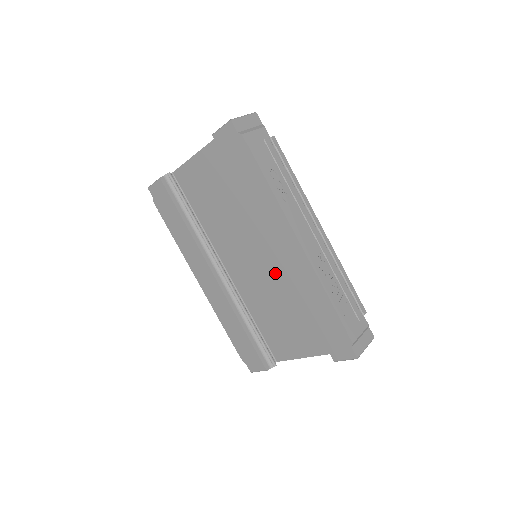
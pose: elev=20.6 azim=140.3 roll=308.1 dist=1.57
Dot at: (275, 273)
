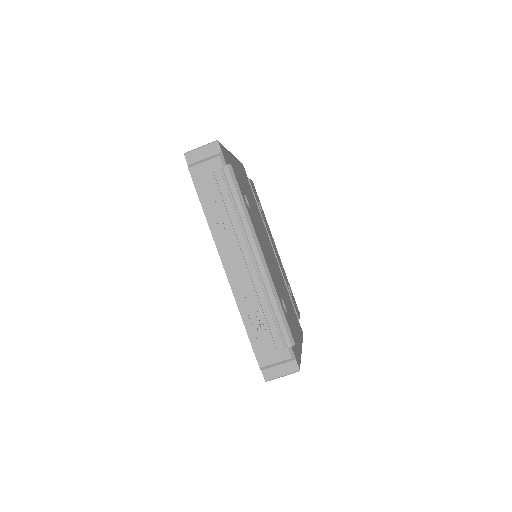
Dot at: occluded
